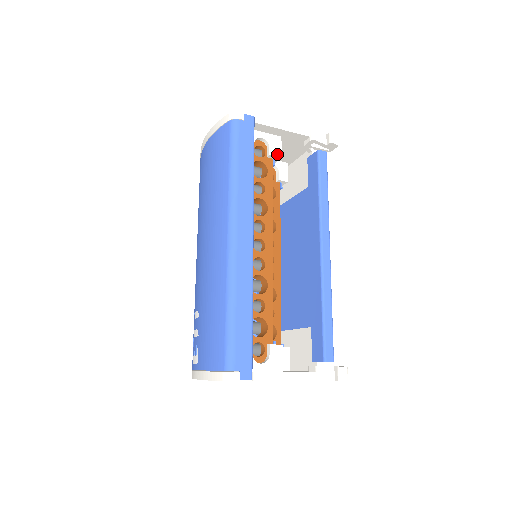
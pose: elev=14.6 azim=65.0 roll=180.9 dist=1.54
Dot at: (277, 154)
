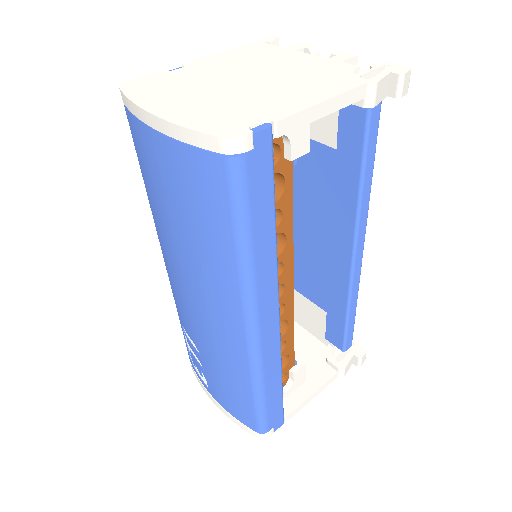
Dot at: (302, 150)
